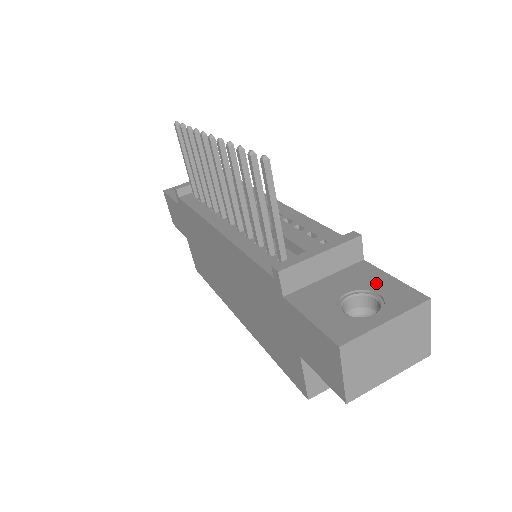
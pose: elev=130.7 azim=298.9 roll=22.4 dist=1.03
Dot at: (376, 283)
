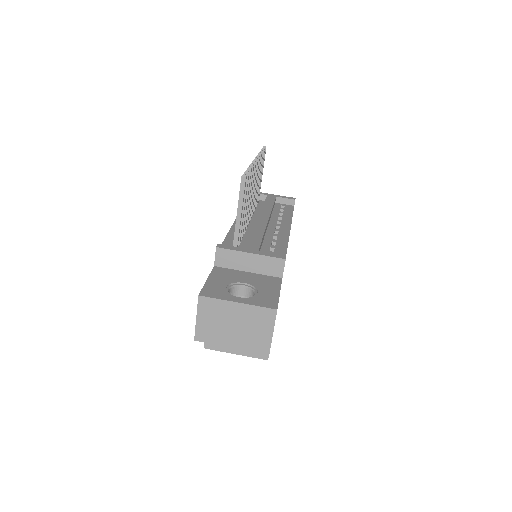
Dot at: (266, 289)
